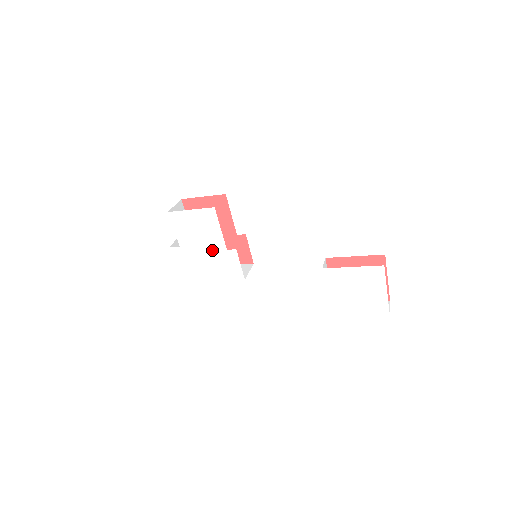
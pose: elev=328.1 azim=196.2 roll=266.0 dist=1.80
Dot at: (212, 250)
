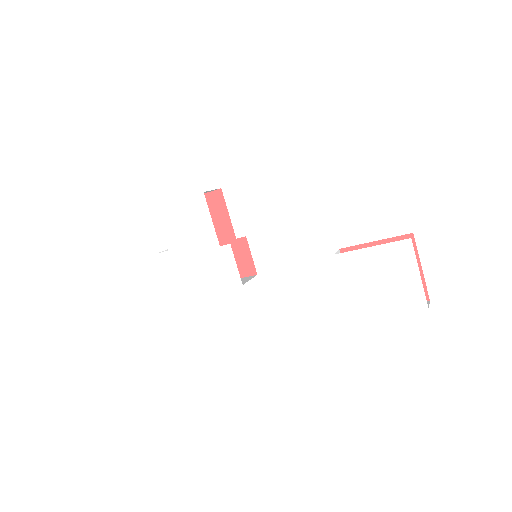
Dot at: (204, 249)
